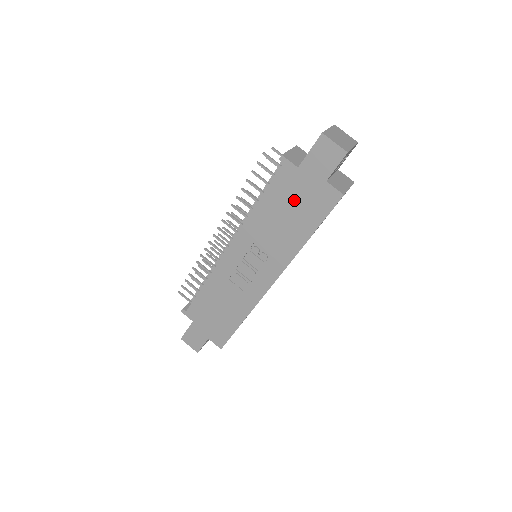
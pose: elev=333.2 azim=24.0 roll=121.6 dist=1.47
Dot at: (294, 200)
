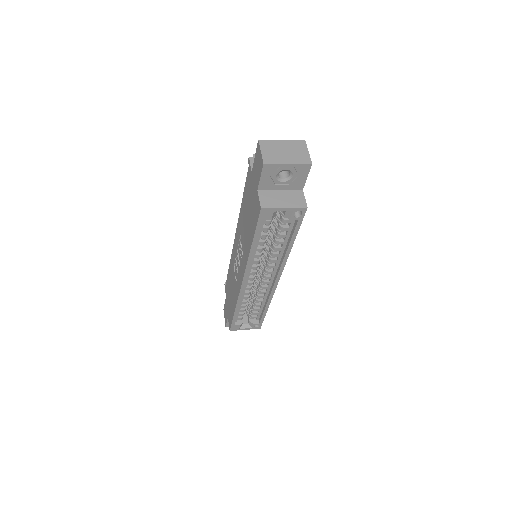
Dot at: (250, 204)
